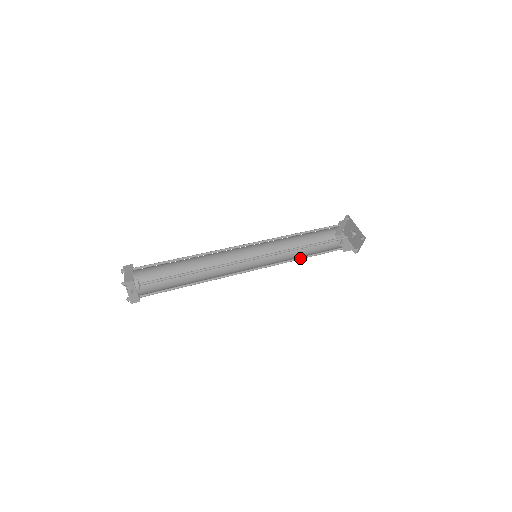
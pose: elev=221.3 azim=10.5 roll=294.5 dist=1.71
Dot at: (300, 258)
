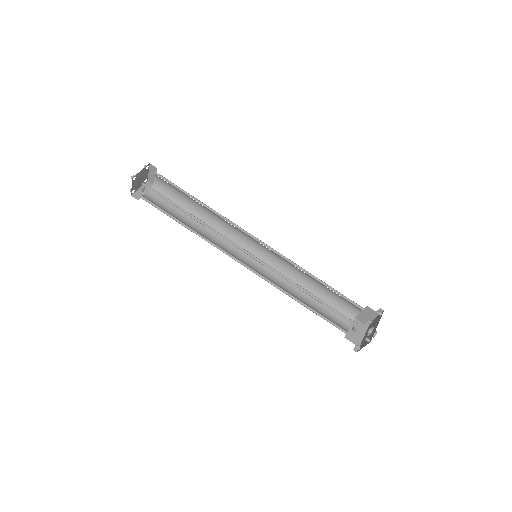
Dot at: (295, 298)
